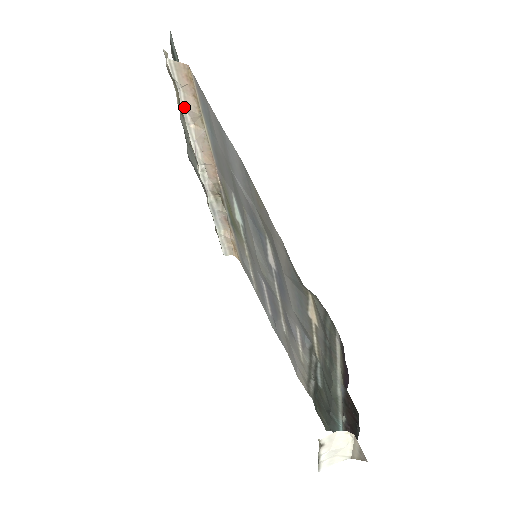
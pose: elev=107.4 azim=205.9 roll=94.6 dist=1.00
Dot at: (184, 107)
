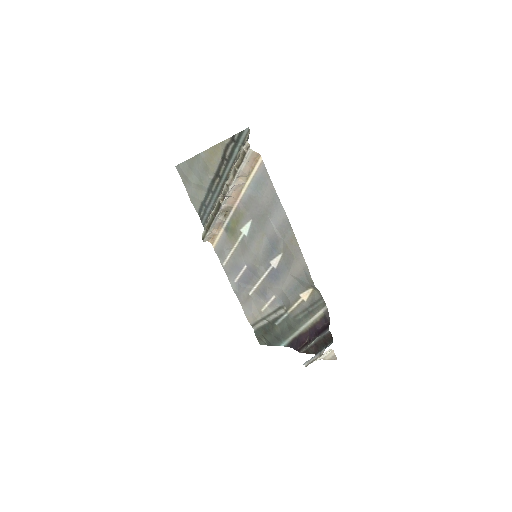
Dot at: (241, 170)
